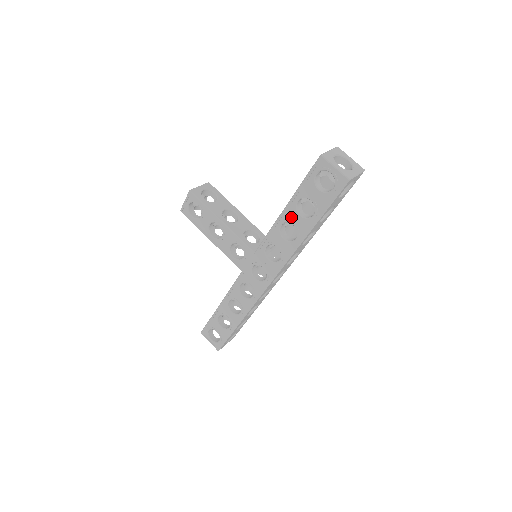
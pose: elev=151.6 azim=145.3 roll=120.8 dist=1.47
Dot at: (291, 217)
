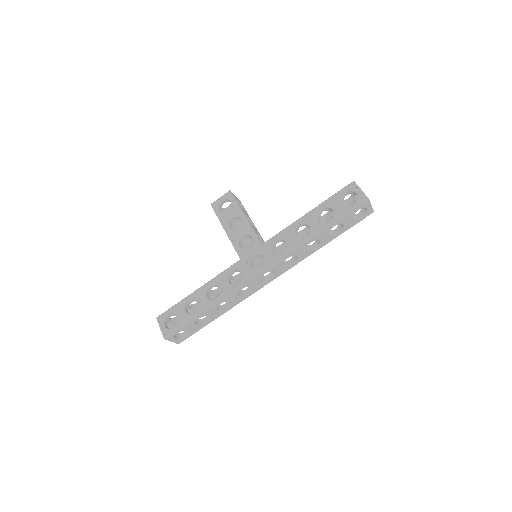
Dot at: (310, 219)
